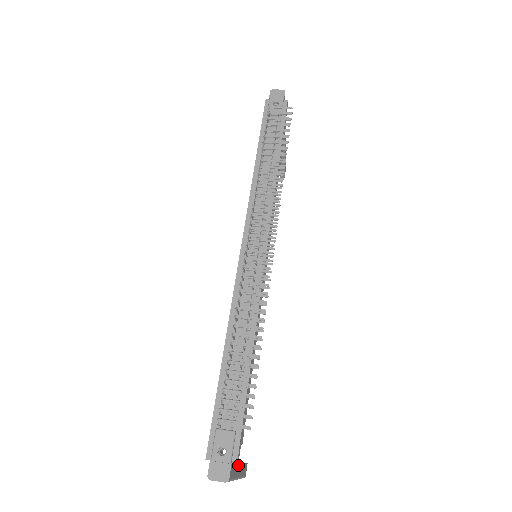
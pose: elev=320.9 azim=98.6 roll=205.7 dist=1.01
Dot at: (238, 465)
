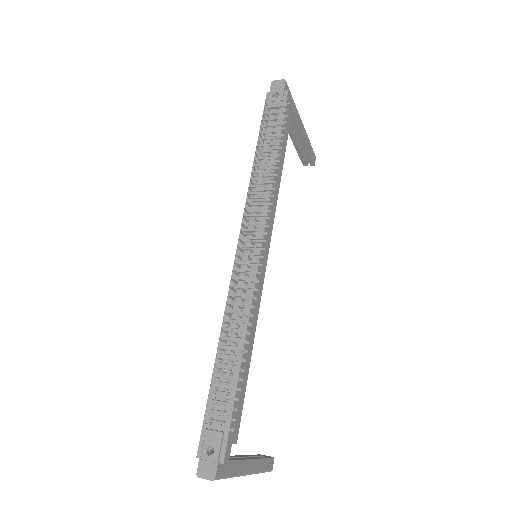
Dot at: (242, 462)
